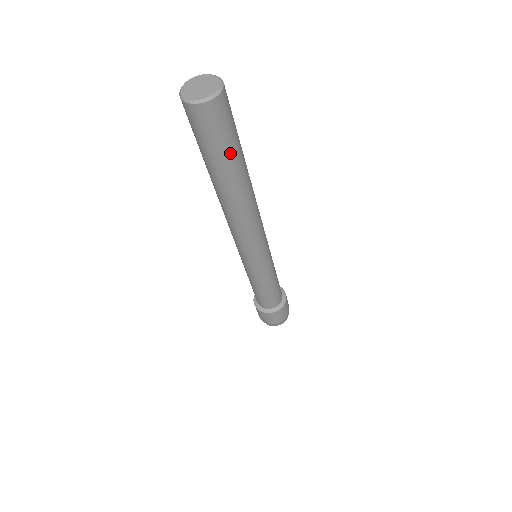
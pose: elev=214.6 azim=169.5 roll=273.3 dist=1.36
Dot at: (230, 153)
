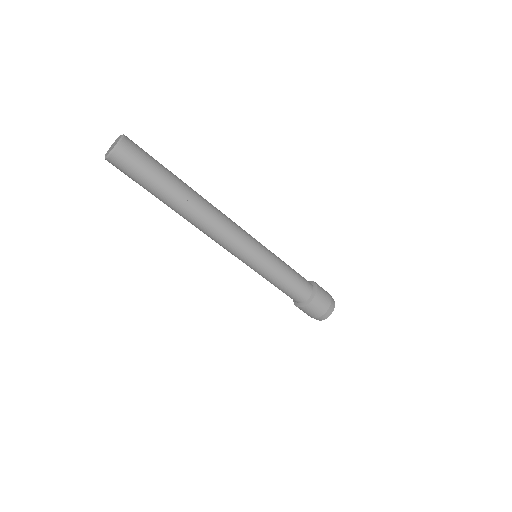
Dot at: (151, 185)
